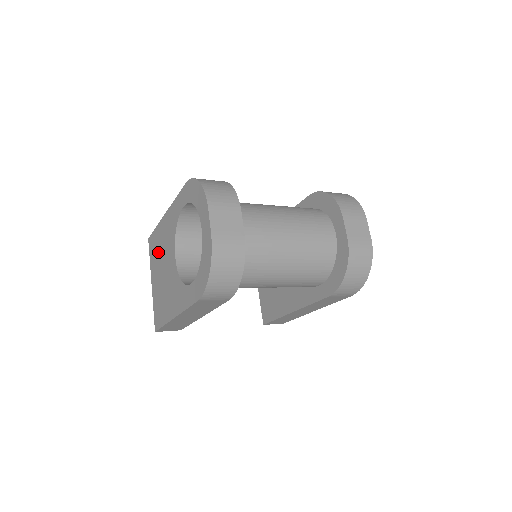
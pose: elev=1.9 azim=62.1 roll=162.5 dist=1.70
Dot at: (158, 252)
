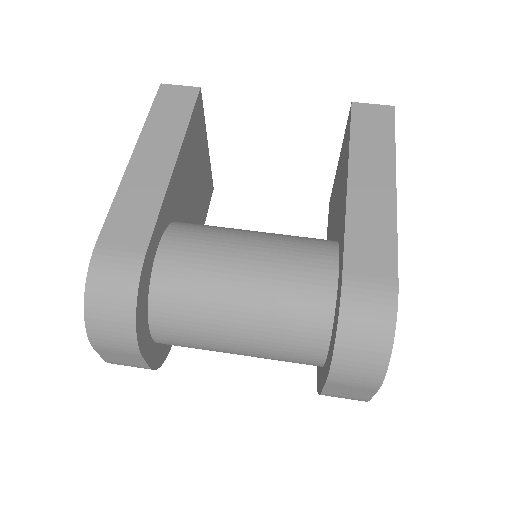
Dot at: occluded
